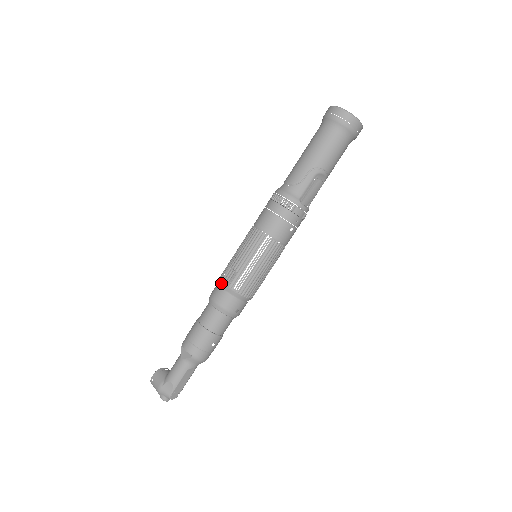
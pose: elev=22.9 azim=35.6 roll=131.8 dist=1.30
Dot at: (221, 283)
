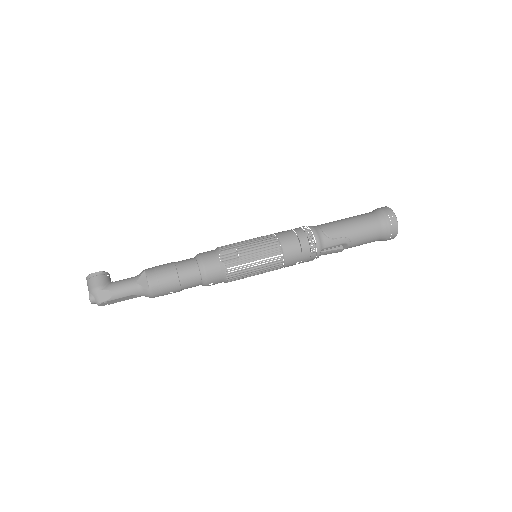
Dot at: (219, 255)
